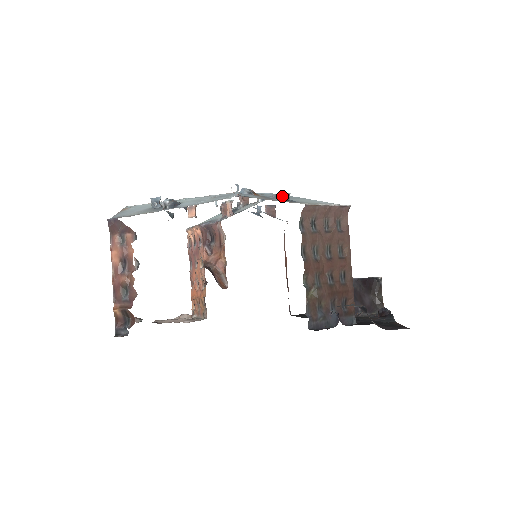
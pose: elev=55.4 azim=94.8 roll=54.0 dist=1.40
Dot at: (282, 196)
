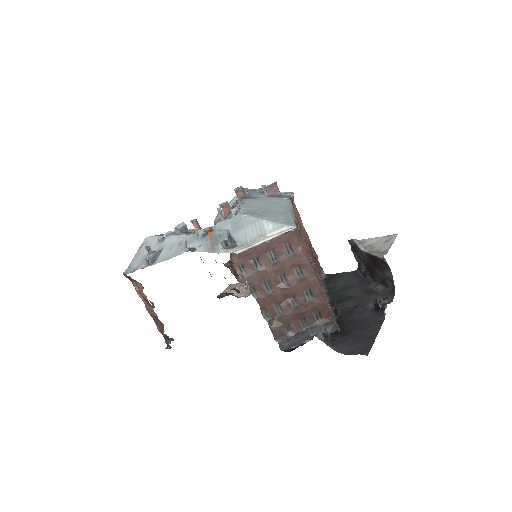
Dot at: (221, 244)
